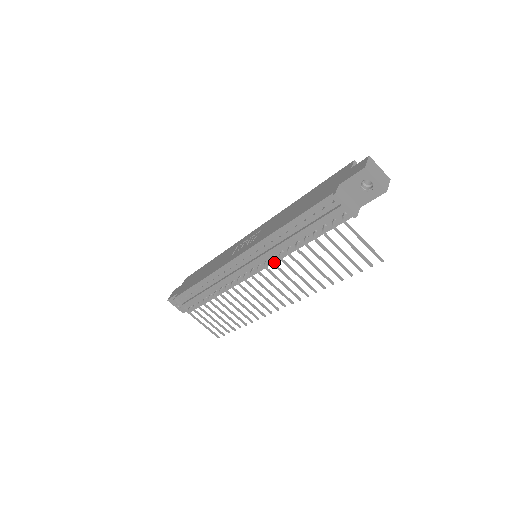
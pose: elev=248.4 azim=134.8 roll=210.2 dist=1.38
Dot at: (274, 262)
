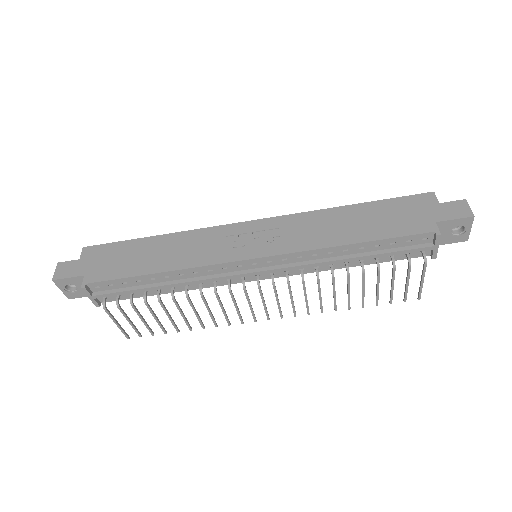
Dot at: occluded
